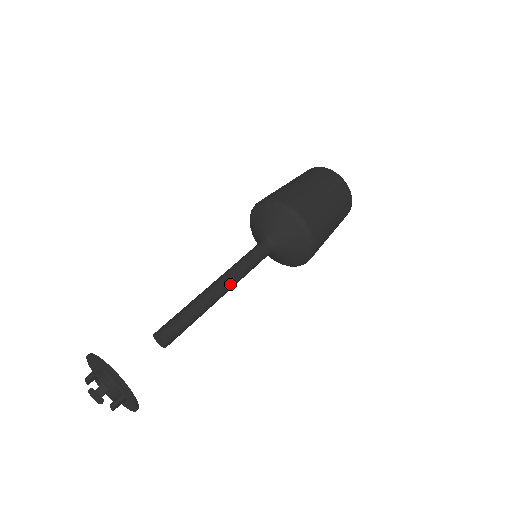
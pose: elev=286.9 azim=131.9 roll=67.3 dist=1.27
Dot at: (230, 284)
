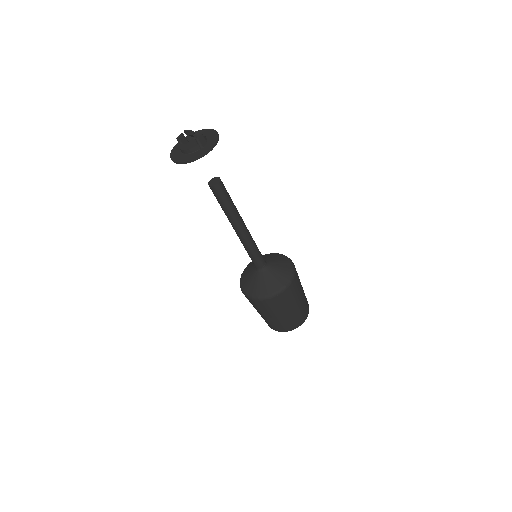
Dot at: (247, 229)
